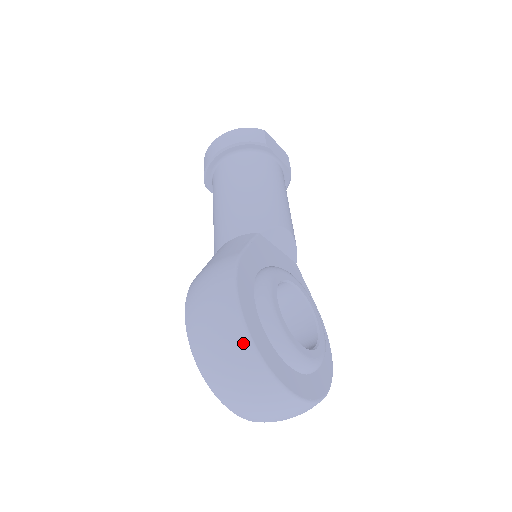
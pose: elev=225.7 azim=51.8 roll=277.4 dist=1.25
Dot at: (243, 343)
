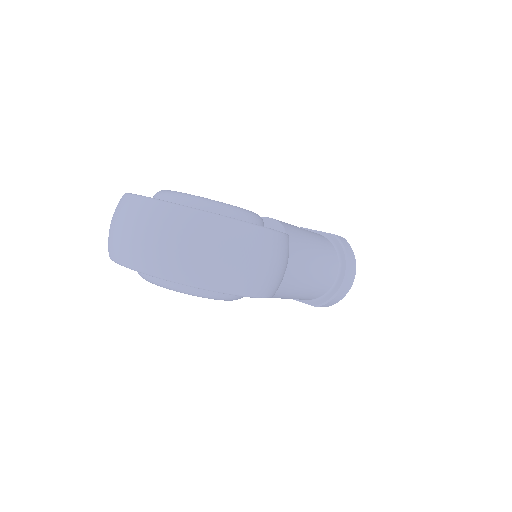
Dot at: occluded
